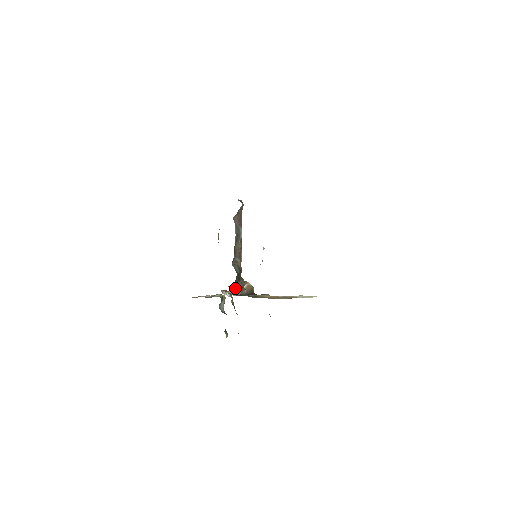
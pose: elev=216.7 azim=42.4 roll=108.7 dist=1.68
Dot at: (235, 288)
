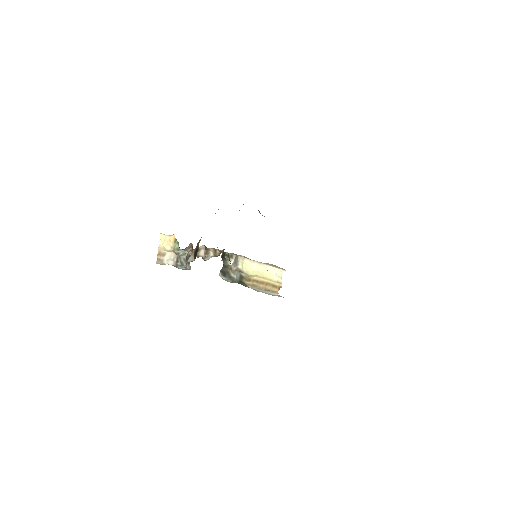
Dot at: occluded
